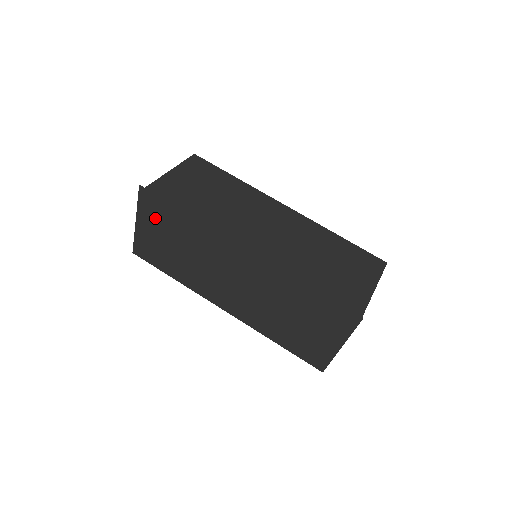
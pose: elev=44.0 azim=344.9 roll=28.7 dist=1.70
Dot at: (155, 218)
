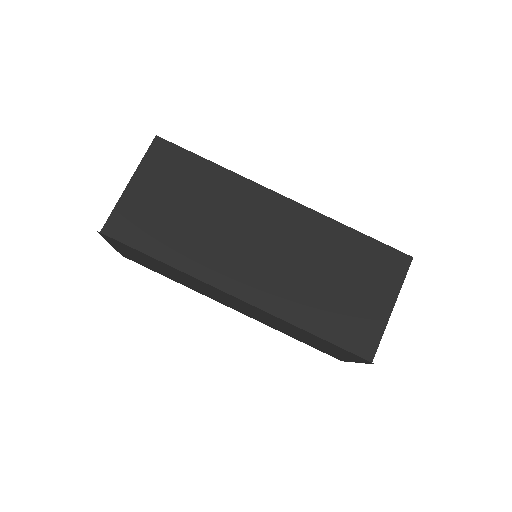
Dot at: (129, 251)
